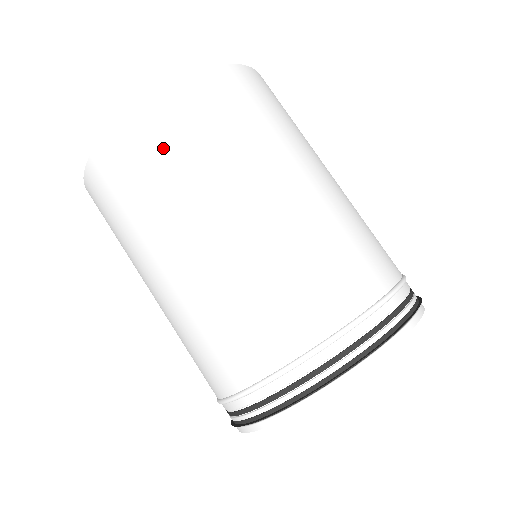
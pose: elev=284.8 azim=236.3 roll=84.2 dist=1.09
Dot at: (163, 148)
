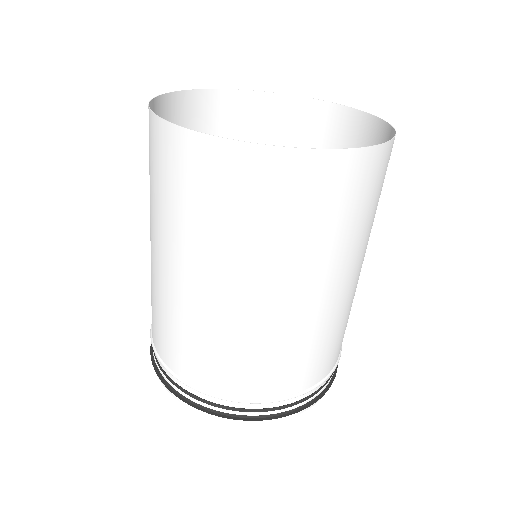
Dot at: (209, 195)
